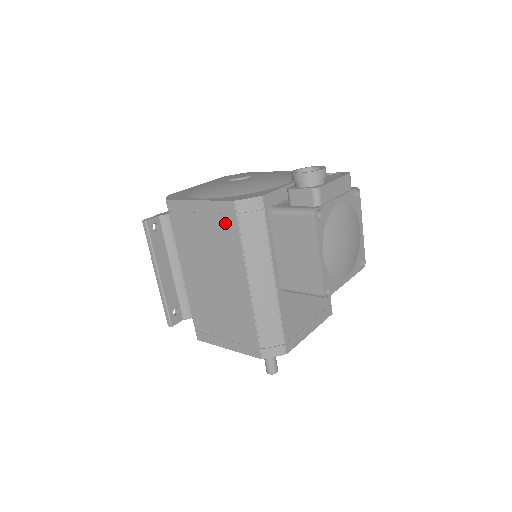
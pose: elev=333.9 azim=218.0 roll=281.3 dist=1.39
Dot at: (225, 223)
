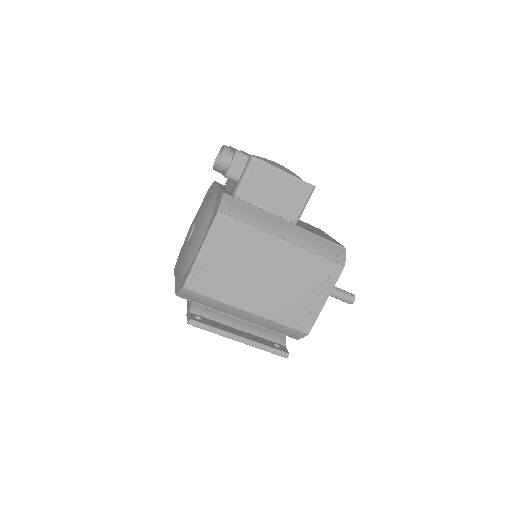
Dot at: (230, 232)
